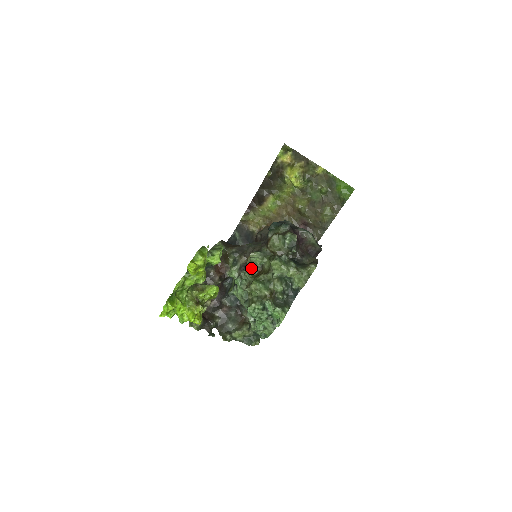
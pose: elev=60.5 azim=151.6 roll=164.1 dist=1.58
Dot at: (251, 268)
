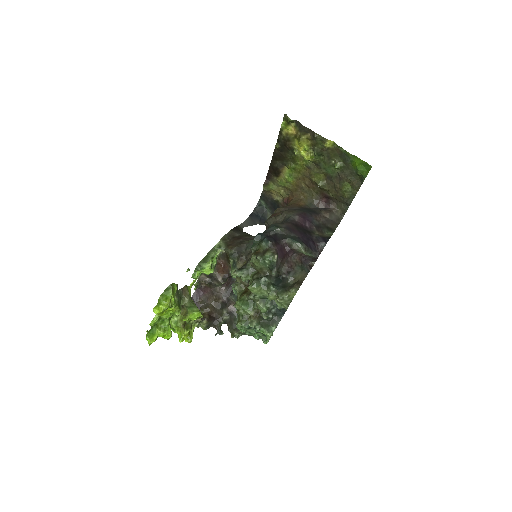
Dot at: (240, 282)
